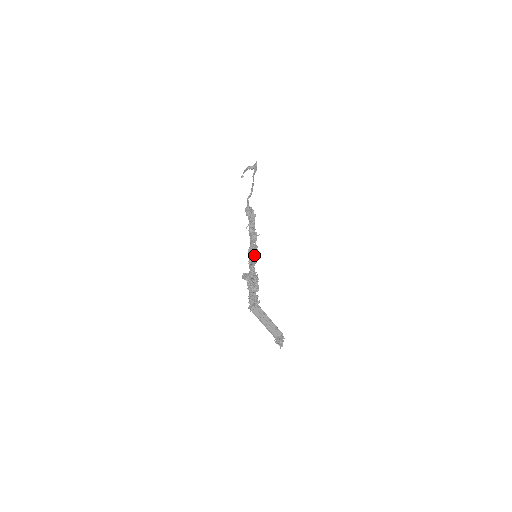
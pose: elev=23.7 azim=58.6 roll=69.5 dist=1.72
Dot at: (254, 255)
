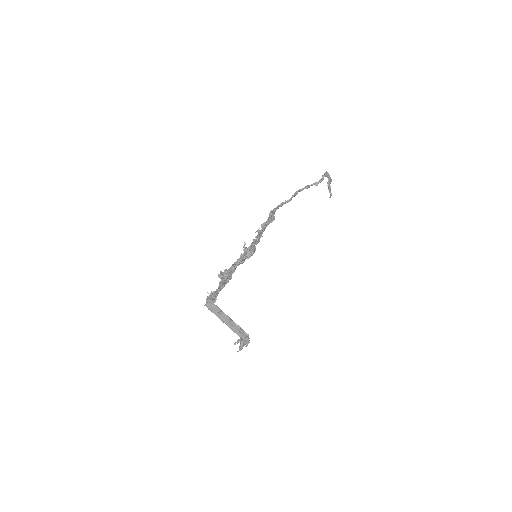
Dot at: (246, 254)
